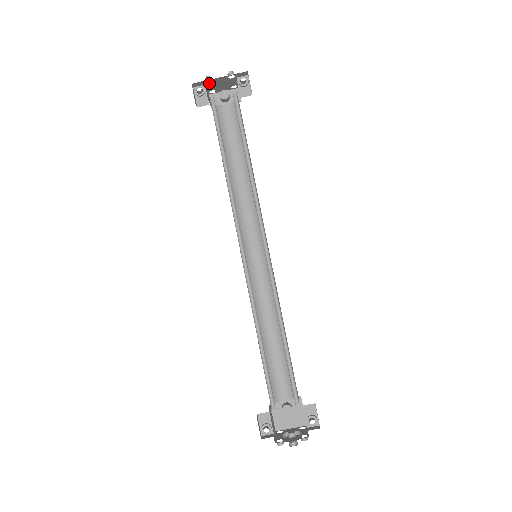
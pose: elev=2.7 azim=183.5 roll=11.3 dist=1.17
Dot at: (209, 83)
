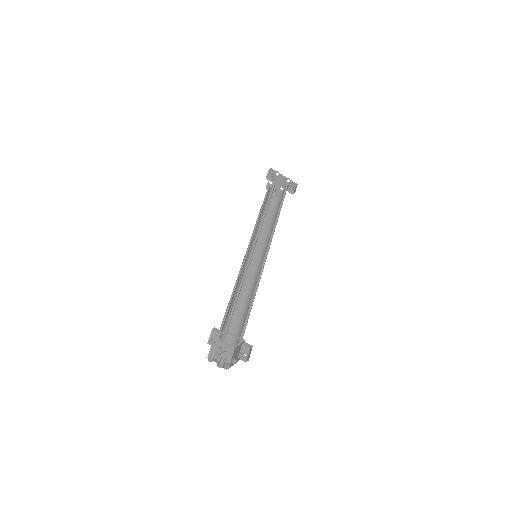
Dot at: (276, 175)
